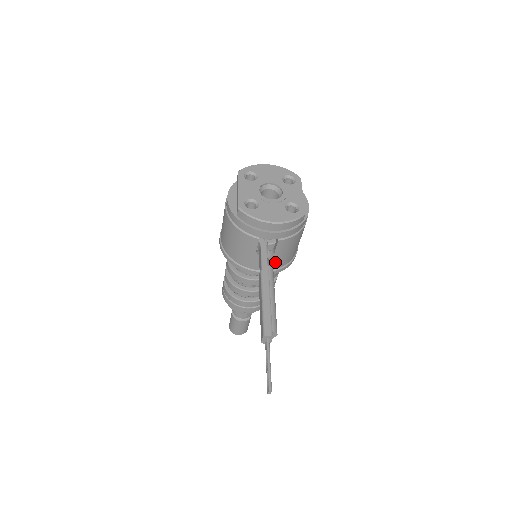
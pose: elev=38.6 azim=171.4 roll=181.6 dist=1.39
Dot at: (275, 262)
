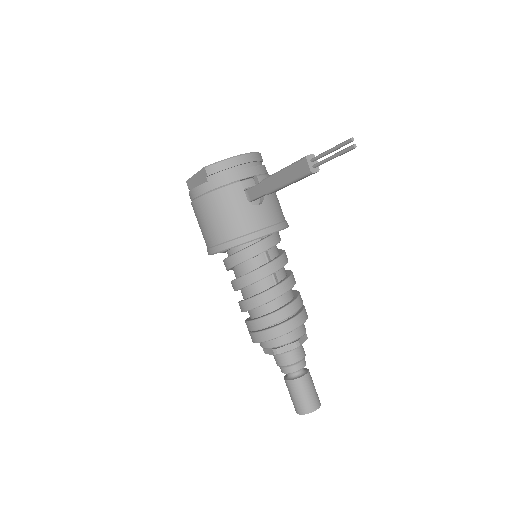
Dot at: (272, 211)
